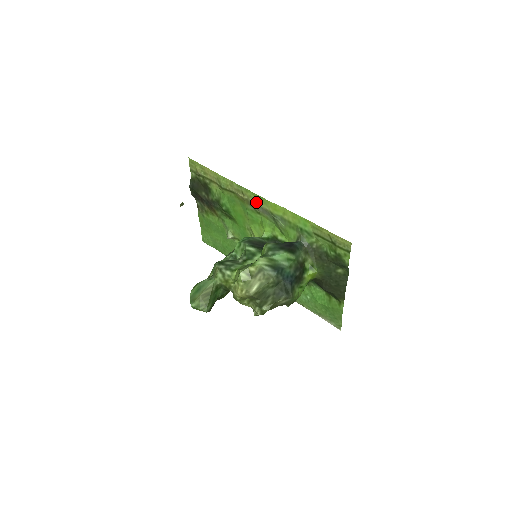
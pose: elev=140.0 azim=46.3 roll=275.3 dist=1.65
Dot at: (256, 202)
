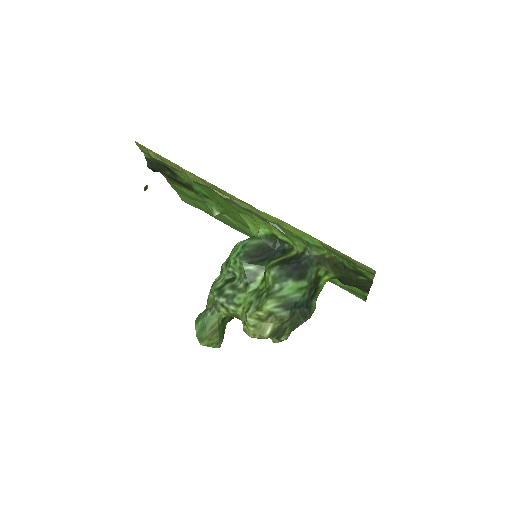
Dot at: (241, 205)
